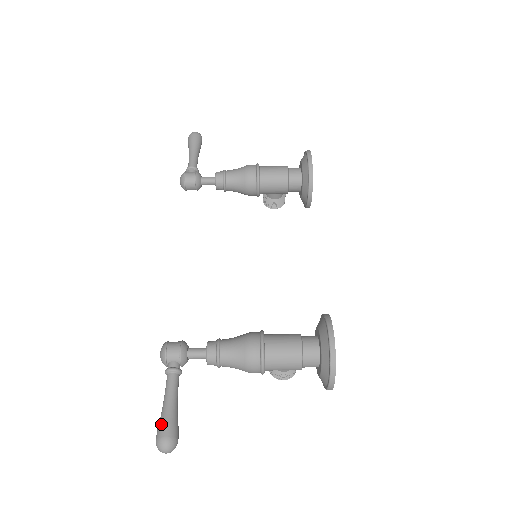
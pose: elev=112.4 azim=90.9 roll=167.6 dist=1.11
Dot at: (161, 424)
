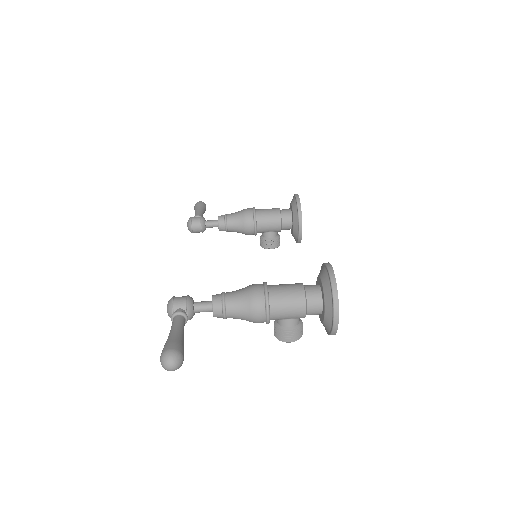
Dot at: (166, 343)
